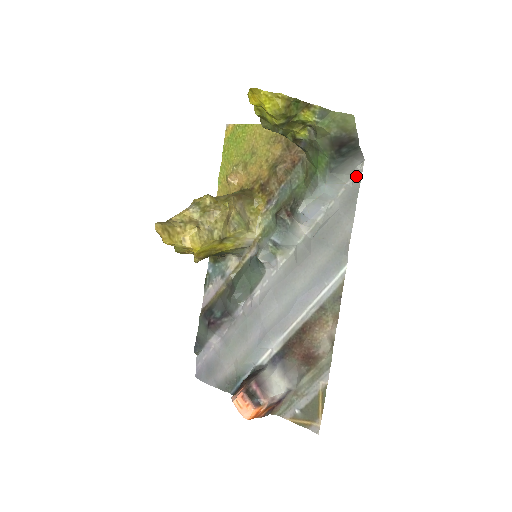
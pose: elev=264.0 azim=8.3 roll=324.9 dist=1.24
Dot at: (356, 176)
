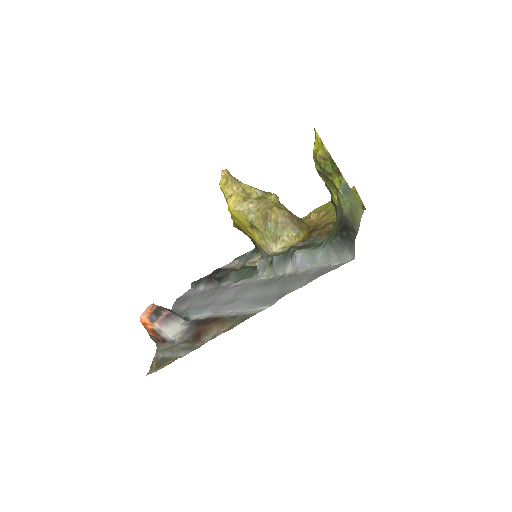
Dot at: (340, 264)
